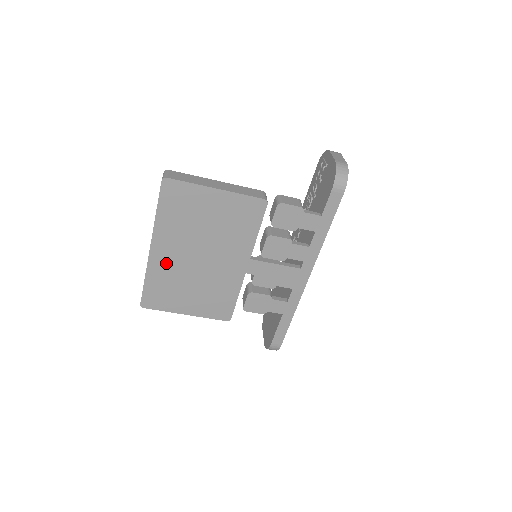
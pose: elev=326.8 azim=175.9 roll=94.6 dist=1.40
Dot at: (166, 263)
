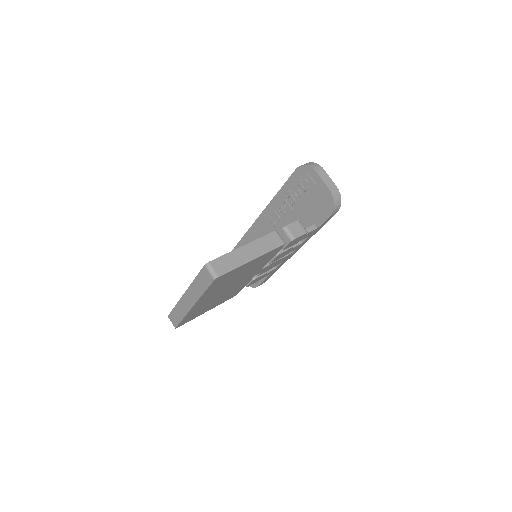
Dot at: (201, 305)
